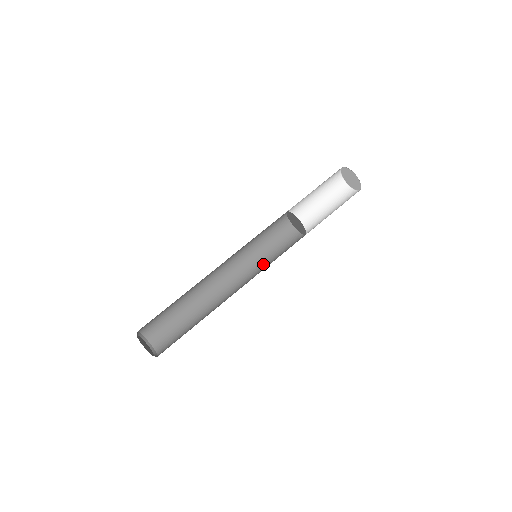
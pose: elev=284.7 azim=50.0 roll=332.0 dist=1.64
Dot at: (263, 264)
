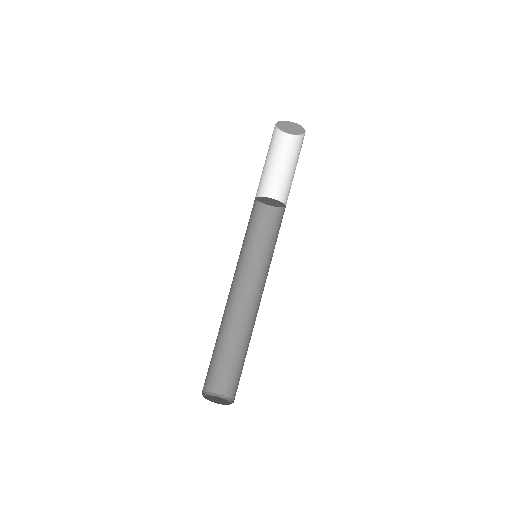
Dot at: (270, 258)
